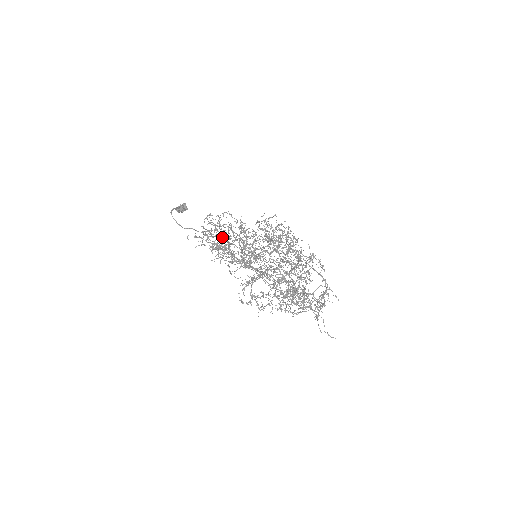
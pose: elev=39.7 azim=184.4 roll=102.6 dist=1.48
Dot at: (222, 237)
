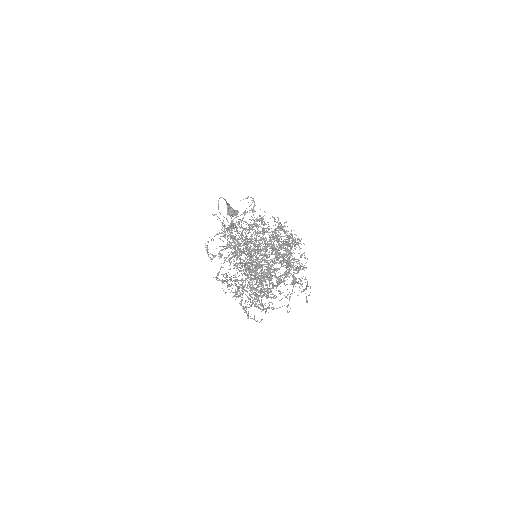
Dot at: (241, 227)
